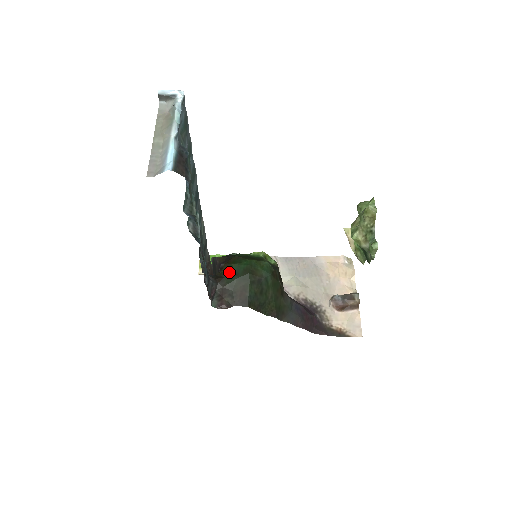
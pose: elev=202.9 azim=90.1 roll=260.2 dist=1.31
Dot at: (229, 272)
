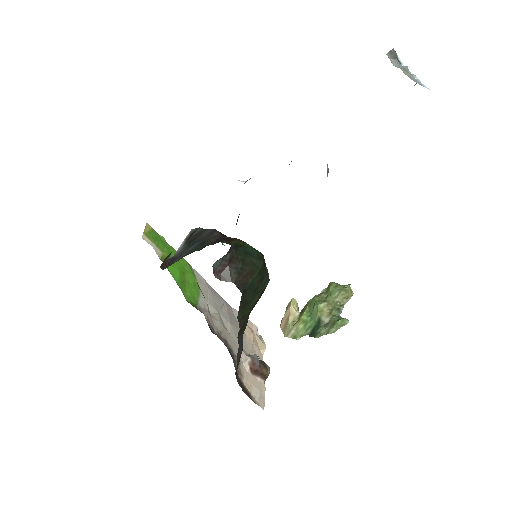
Dot at: (243, 247)
